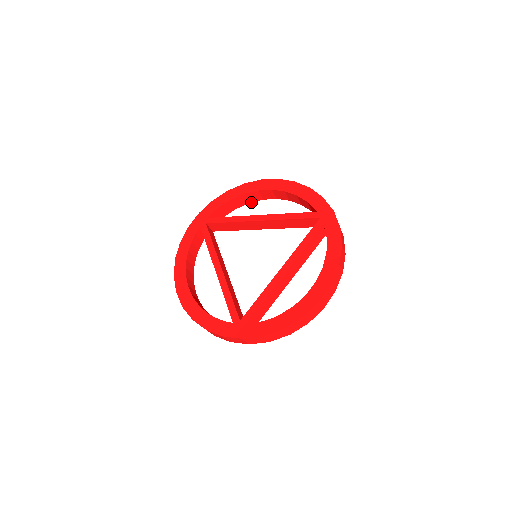
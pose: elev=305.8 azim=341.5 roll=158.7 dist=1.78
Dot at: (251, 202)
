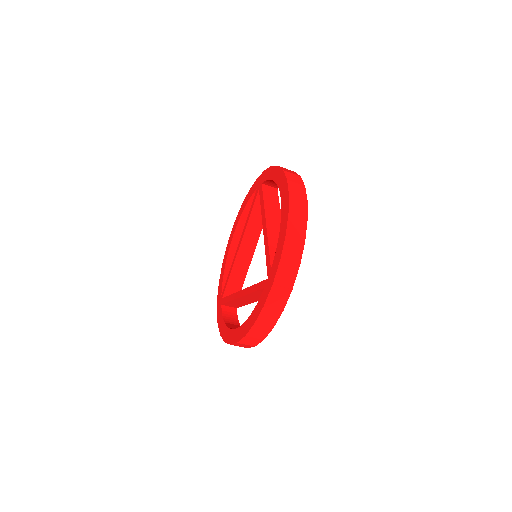
Dot at: occluded
